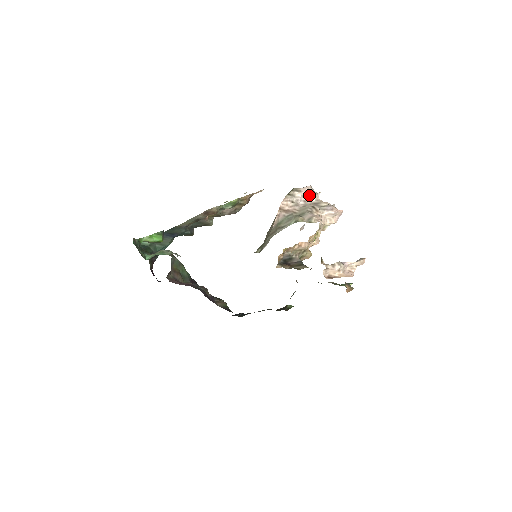
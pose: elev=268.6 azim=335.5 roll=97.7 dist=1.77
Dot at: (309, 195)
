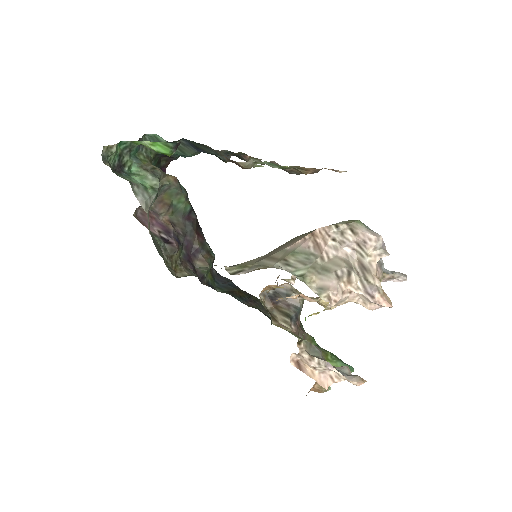
Dot at: (365, 249)
